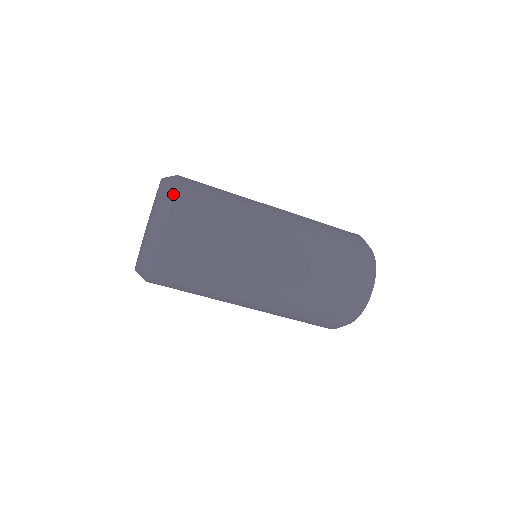
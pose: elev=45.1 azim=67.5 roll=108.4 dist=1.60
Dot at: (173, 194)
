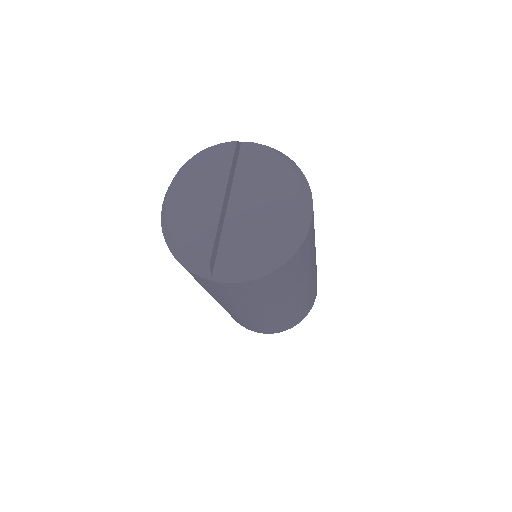
Dot at: occluded
